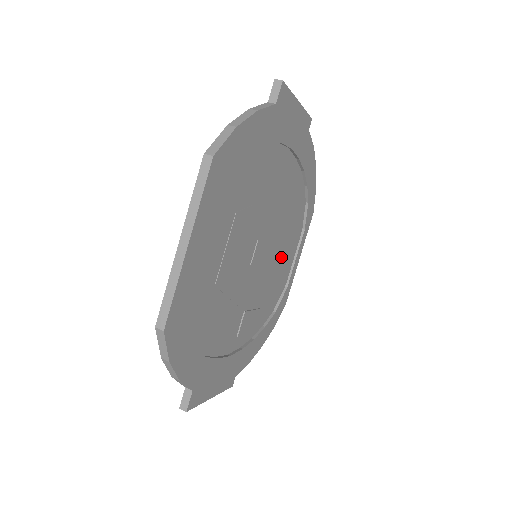
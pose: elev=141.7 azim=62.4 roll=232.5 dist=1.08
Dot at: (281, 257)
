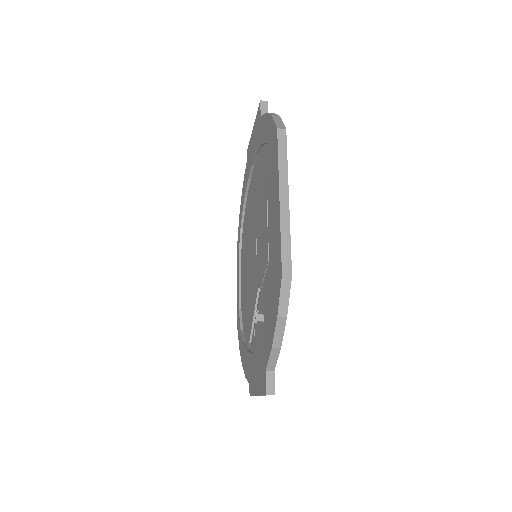
Dot at: occluded
